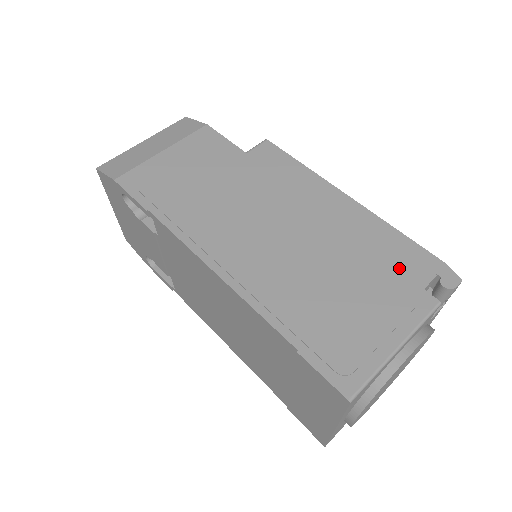
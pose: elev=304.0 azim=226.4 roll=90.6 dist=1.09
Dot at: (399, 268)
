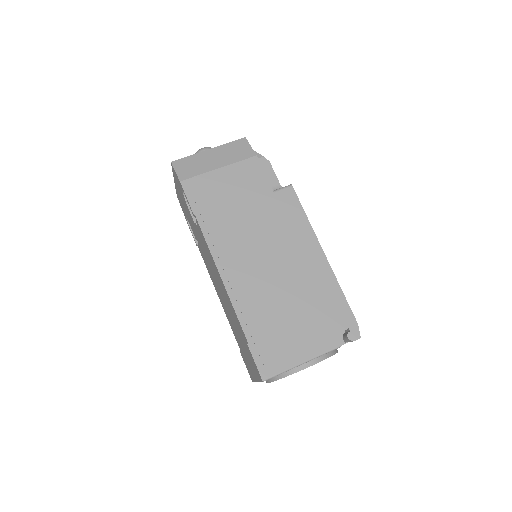
Dot at: (329, 316)
